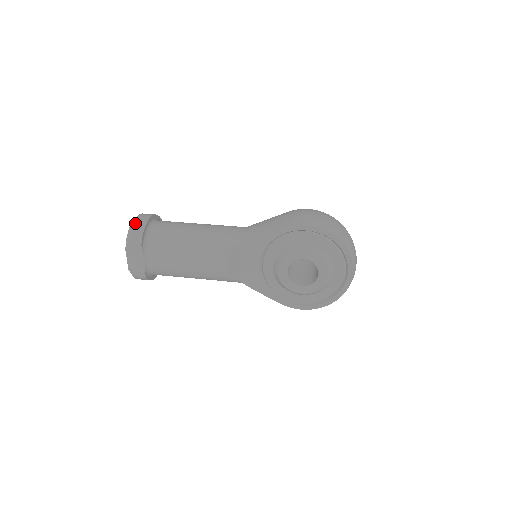
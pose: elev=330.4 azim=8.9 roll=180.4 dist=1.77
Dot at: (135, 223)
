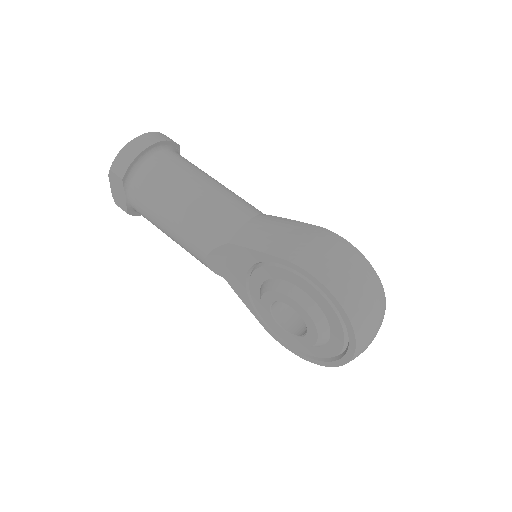
Dot at: (128, 146)
